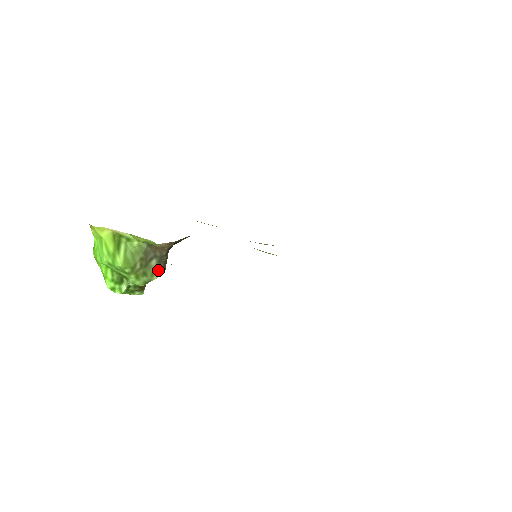
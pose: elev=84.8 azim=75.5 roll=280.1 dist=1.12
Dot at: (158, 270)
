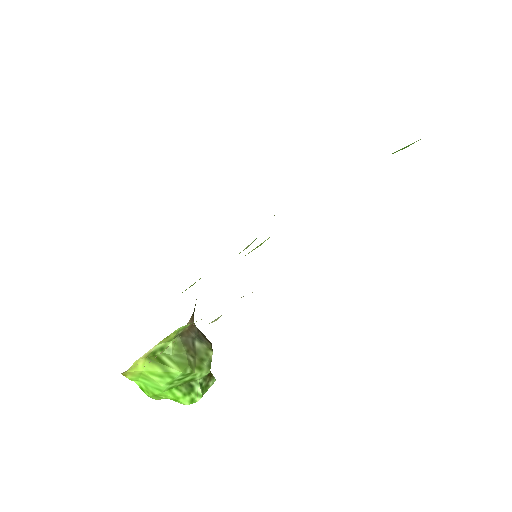
Dot at: (206, 346)
